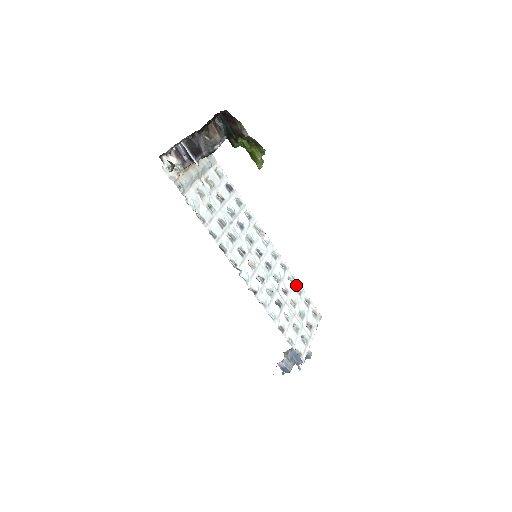
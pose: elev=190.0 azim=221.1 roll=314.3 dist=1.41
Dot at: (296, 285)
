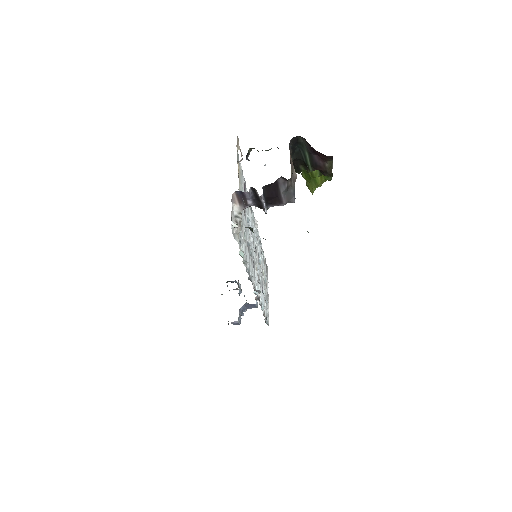
Dot at: occluded
